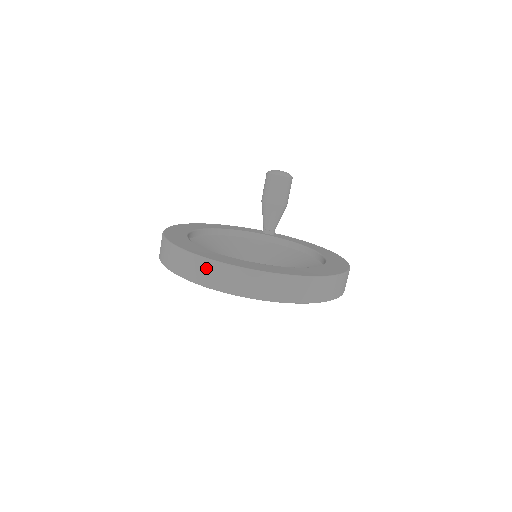
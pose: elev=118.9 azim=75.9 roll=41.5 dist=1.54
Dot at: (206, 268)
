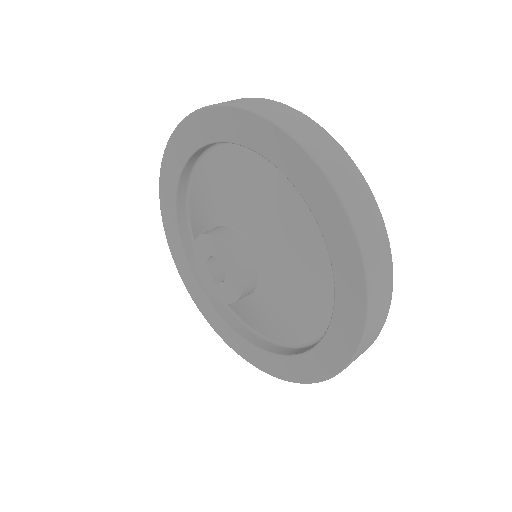
Dot at: (238, 99)
